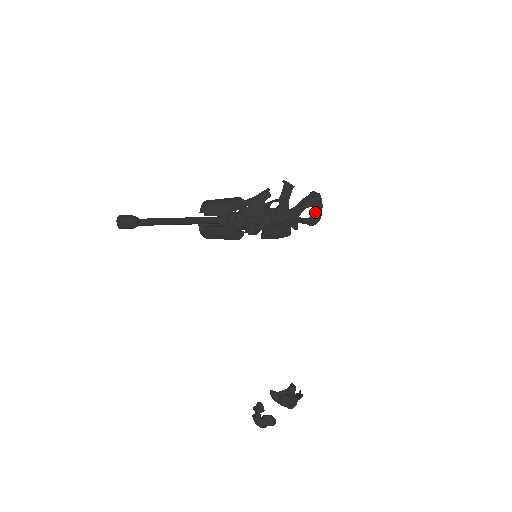
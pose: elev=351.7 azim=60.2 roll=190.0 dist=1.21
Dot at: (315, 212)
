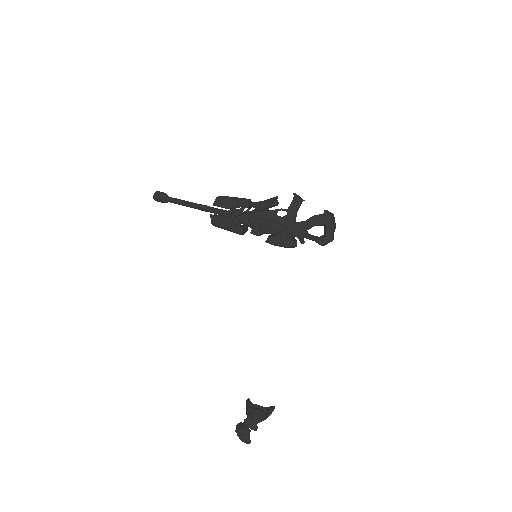
Dot at: (325, 231)
